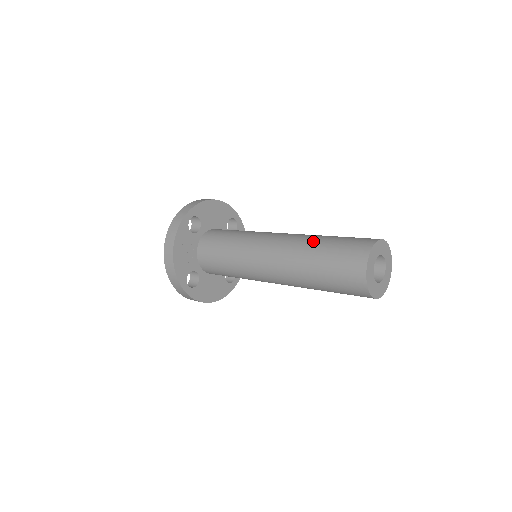
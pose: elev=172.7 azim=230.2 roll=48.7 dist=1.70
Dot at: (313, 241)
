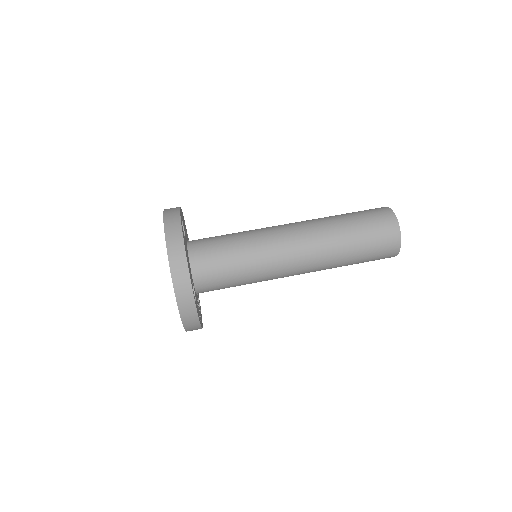
Dot at: (343, 251)
